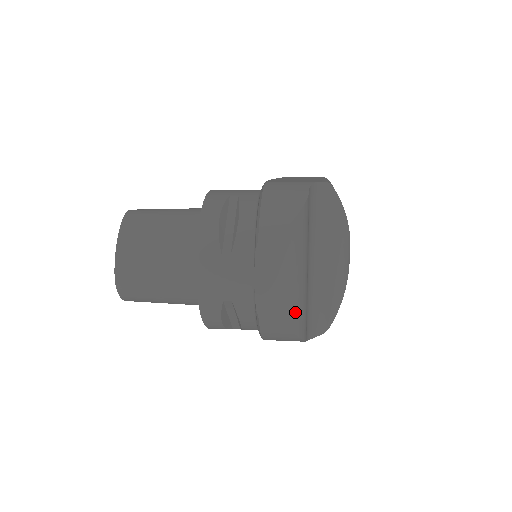
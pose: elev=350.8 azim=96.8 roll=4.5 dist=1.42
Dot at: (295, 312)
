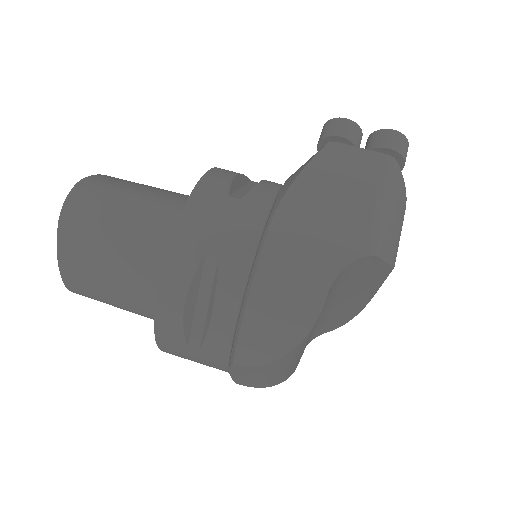
Dot at: (282, 378)
